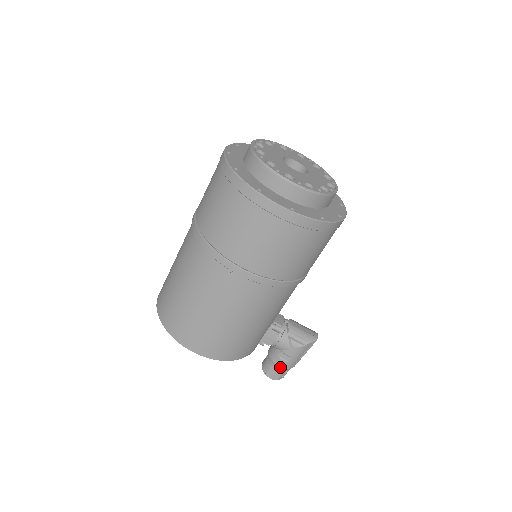
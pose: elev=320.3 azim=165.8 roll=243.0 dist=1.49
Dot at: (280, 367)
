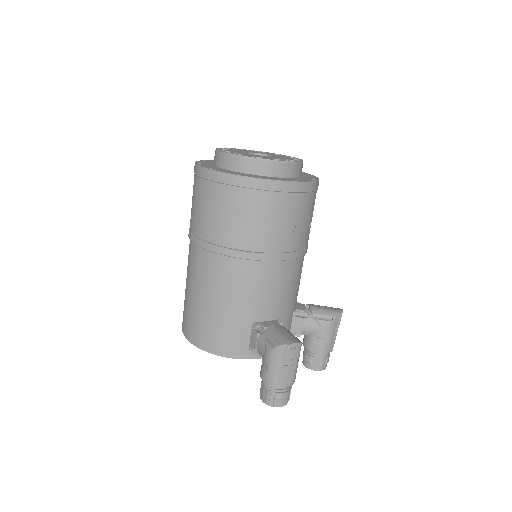
Dot at: (265, 382)
